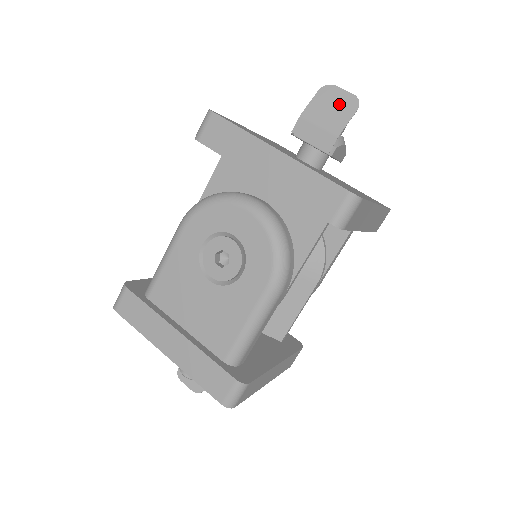
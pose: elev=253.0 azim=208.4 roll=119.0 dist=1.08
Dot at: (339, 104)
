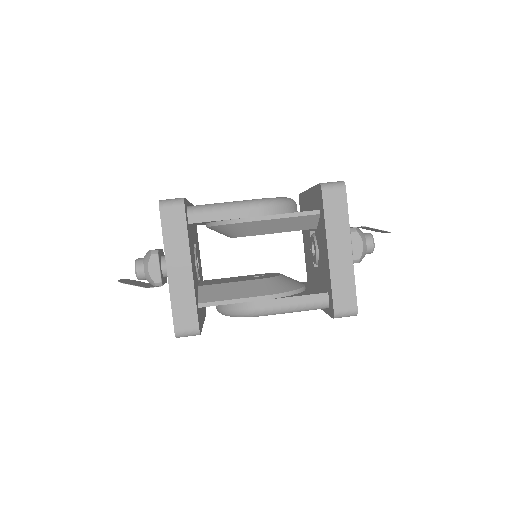
Dot at: (378, 230)
